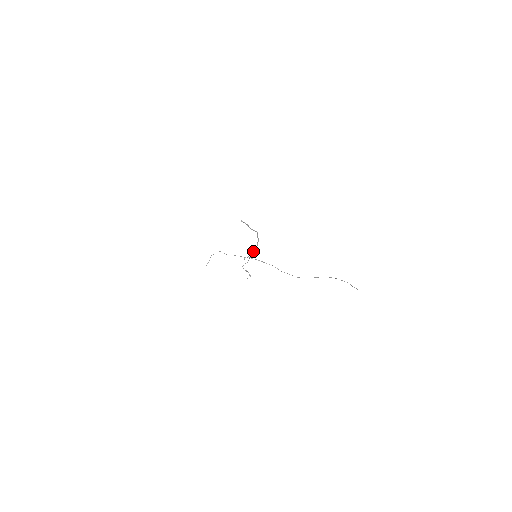
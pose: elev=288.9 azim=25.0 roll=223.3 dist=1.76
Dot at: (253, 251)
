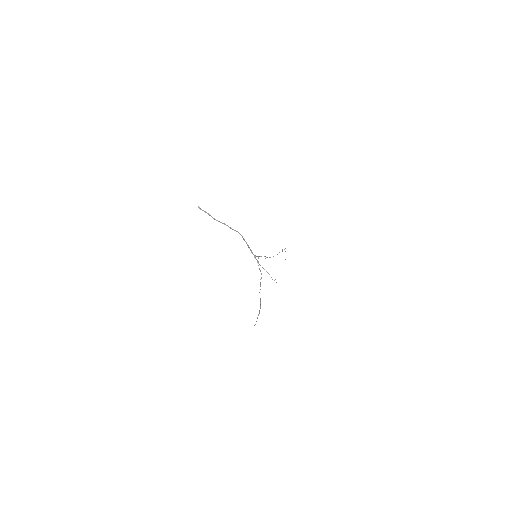
Dot at: (250, 249)
